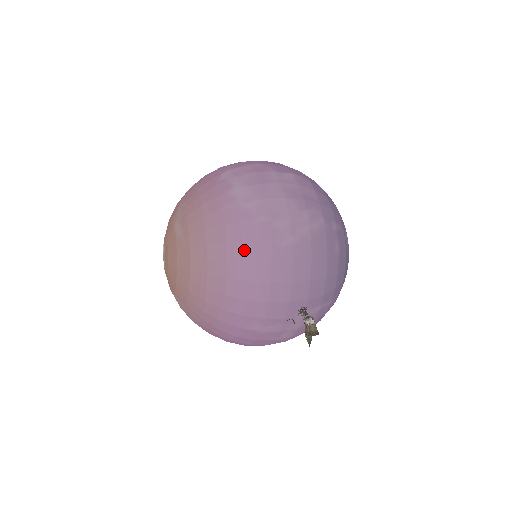
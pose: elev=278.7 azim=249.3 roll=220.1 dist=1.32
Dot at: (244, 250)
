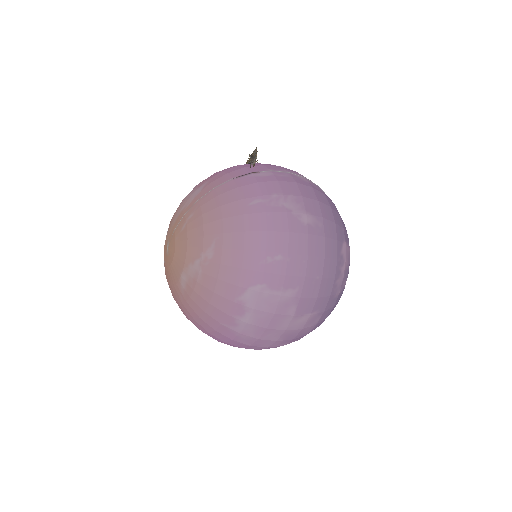
Dot at: (218, 340)
